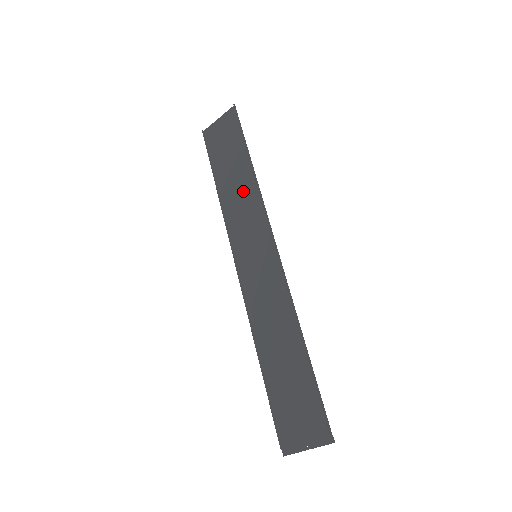
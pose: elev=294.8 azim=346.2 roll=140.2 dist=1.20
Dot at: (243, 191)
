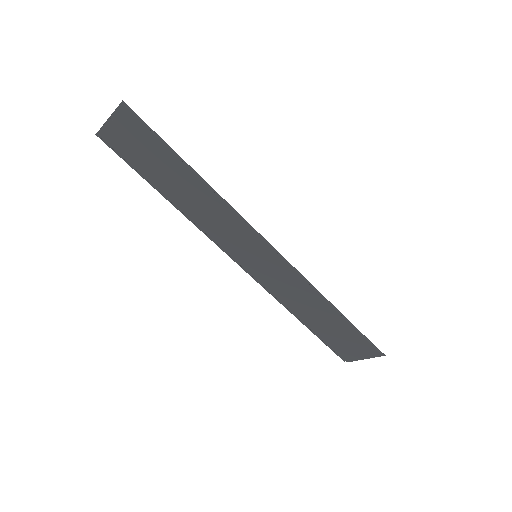
Dot at: (204, 202)
